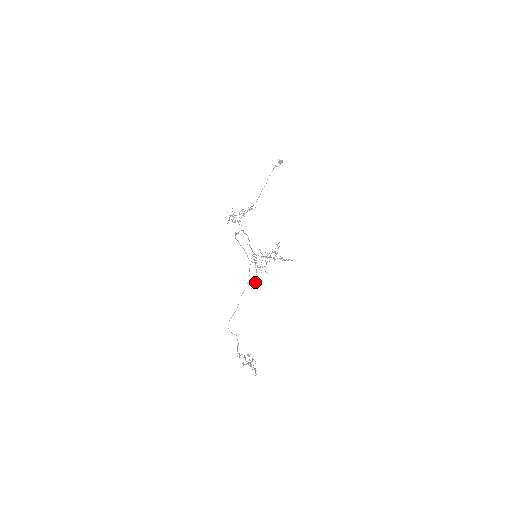
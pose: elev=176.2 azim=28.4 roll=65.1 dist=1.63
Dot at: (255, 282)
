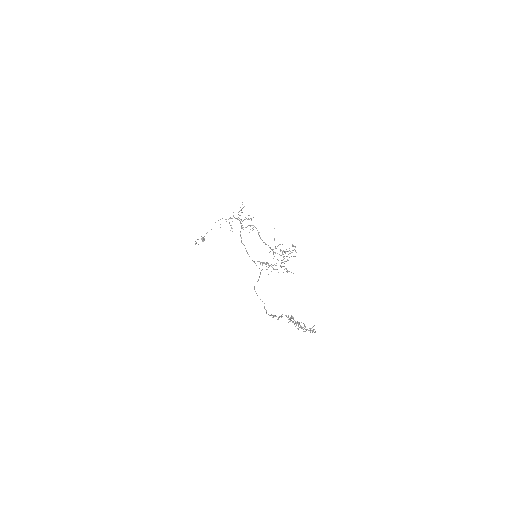
Dot at: (282, 262)
